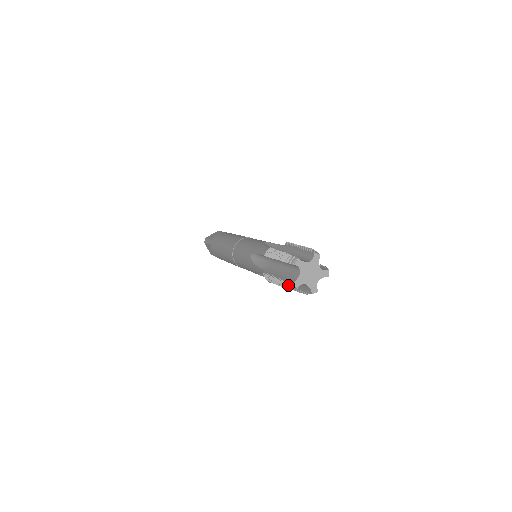
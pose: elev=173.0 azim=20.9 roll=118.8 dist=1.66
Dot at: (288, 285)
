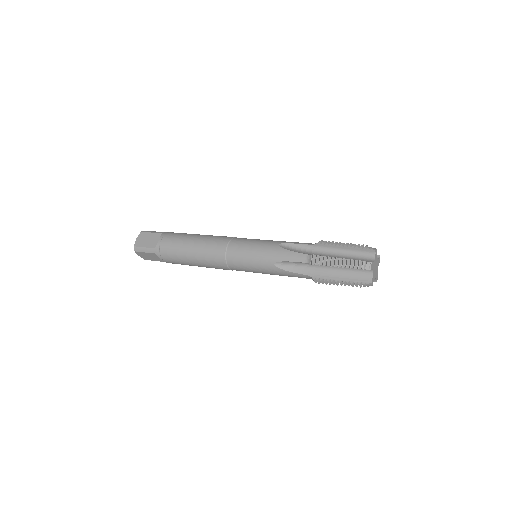
Dot at: (363, 286)
